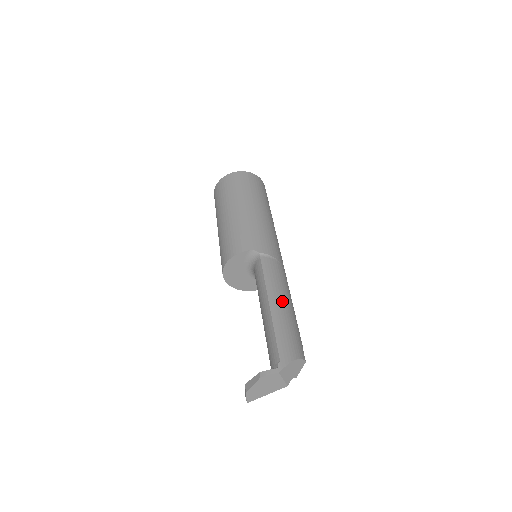
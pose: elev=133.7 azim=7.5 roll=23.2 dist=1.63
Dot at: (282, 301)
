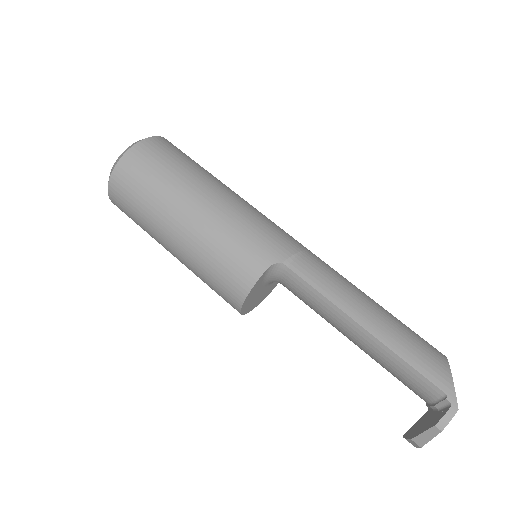
Dot at: (367, 308)
